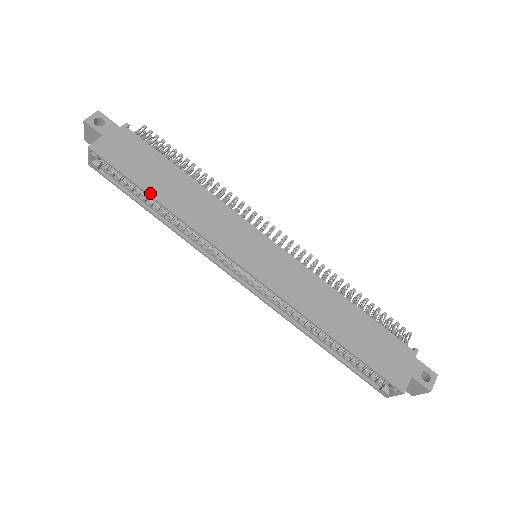
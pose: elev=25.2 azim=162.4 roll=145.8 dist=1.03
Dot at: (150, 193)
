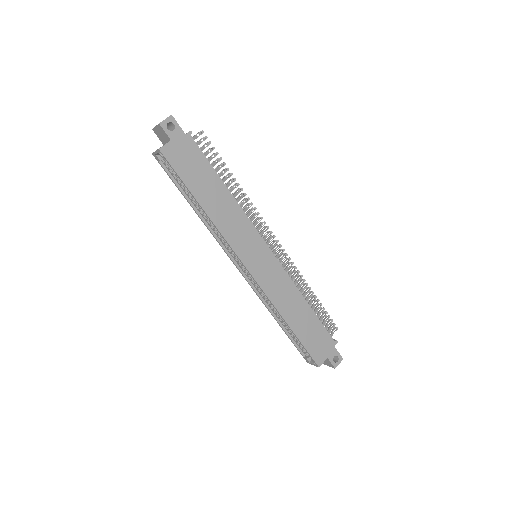
Dot at: (197, 198)
